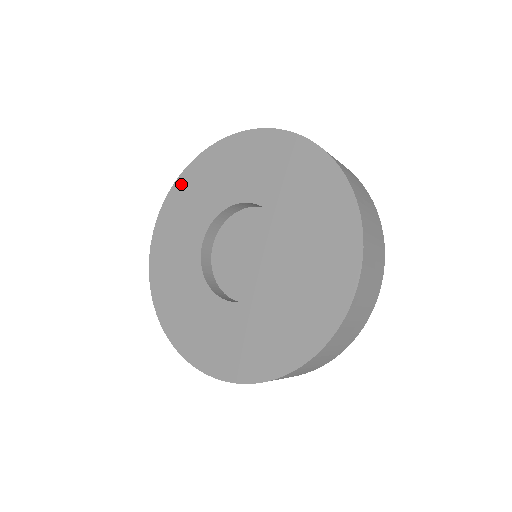
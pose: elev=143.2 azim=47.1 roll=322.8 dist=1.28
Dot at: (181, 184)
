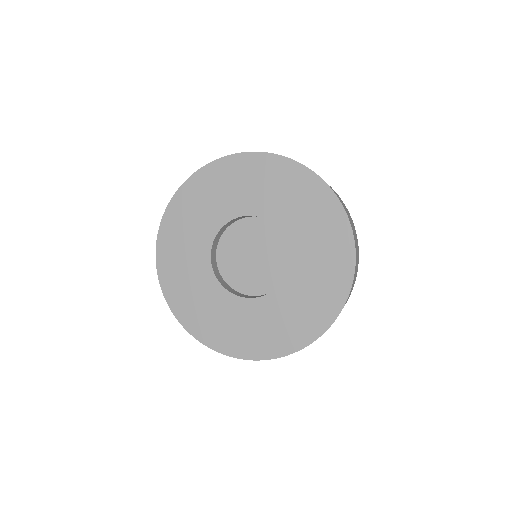
Dot at: (168, 223)
